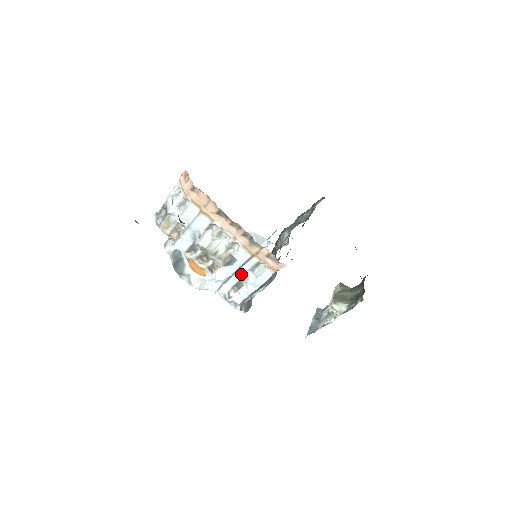
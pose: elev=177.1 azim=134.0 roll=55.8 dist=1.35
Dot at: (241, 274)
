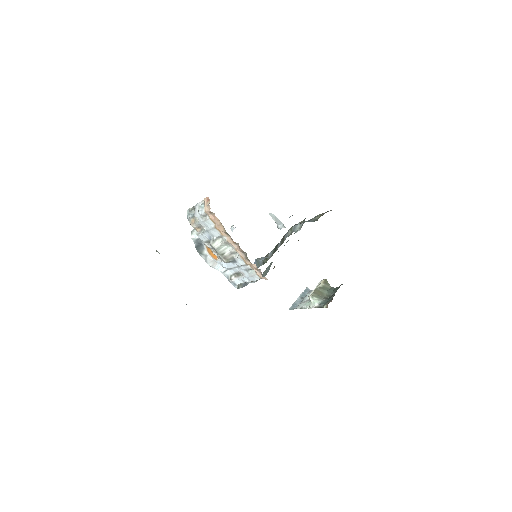
Dot at: (240, 269)
